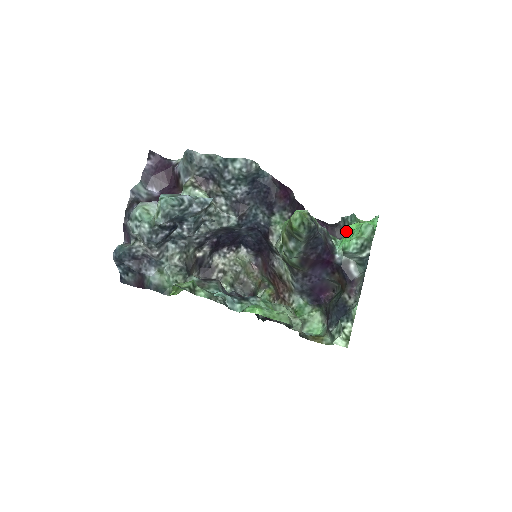
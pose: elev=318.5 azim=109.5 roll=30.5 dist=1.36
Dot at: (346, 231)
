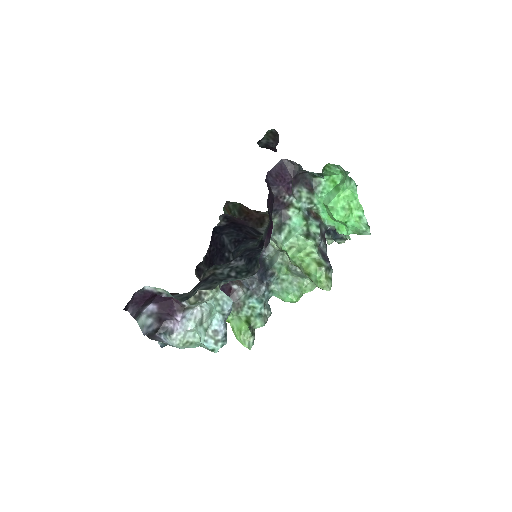
Dot at: occluded
